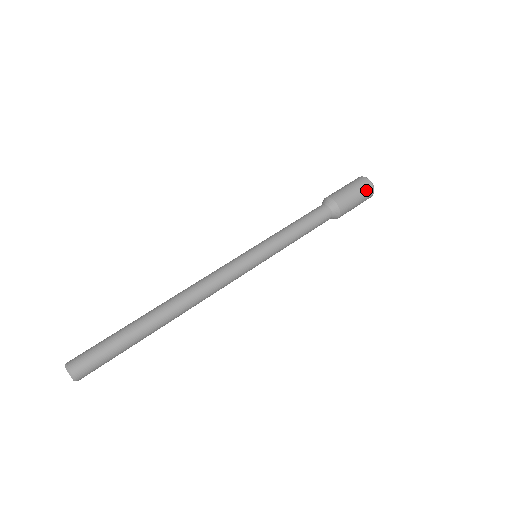
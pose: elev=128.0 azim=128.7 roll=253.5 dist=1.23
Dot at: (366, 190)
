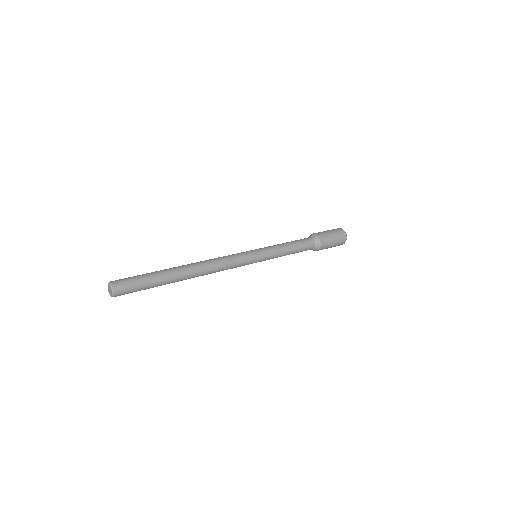
Dot at: (341, 239)
